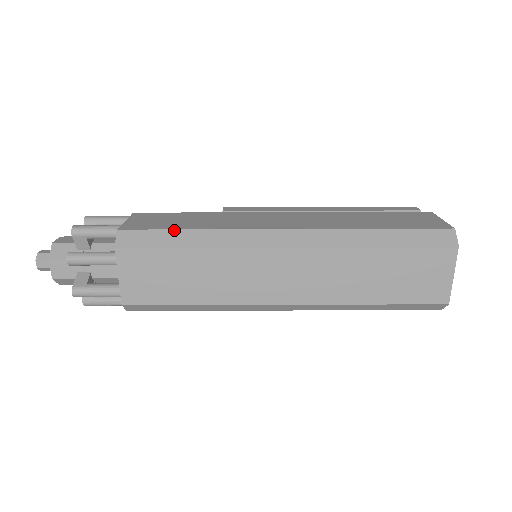
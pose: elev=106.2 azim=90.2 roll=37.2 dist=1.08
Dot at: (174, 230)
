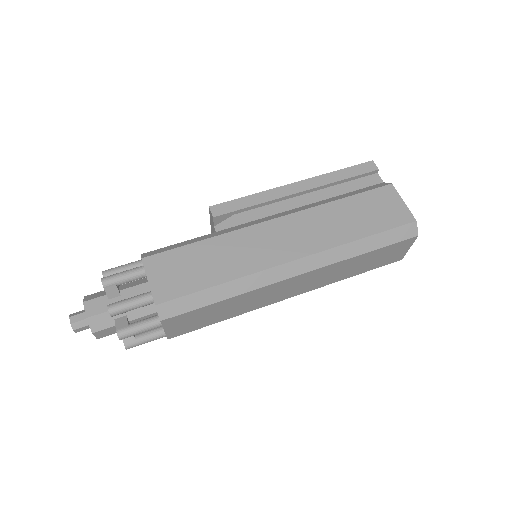
Dot at: (205, 290)
